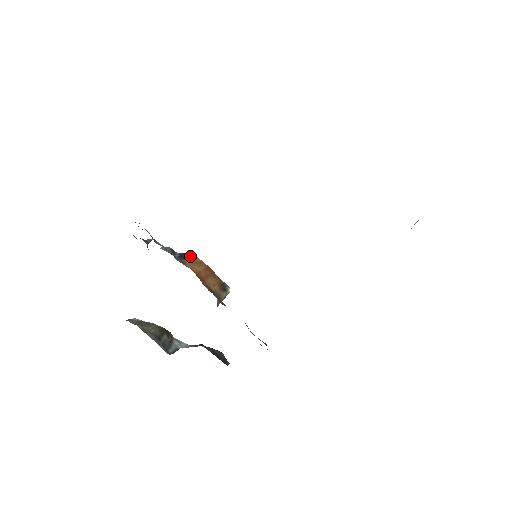
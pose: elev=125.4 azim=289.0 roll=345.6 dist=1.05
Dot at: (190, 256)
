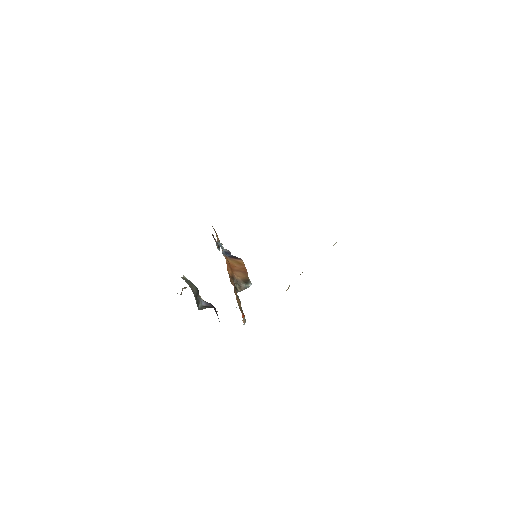
Dot at: (238, 259)
